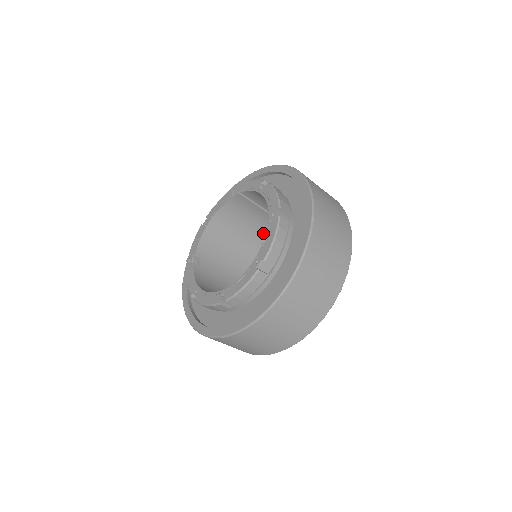
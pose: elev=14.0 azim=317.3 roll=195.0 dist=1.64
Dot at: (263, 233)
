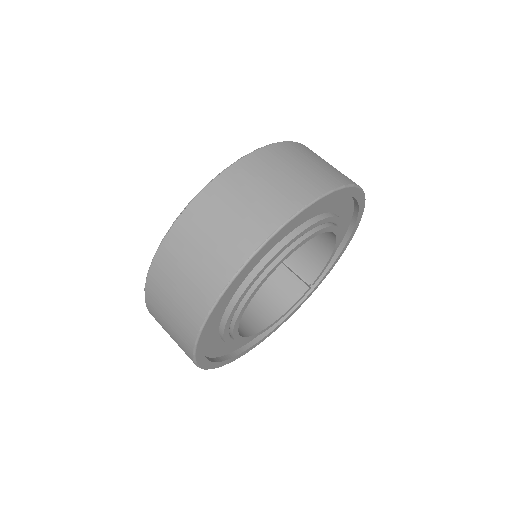
Dot at: (279, 301)
